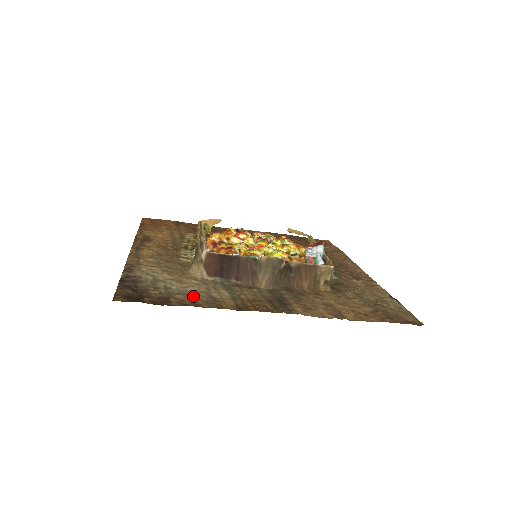
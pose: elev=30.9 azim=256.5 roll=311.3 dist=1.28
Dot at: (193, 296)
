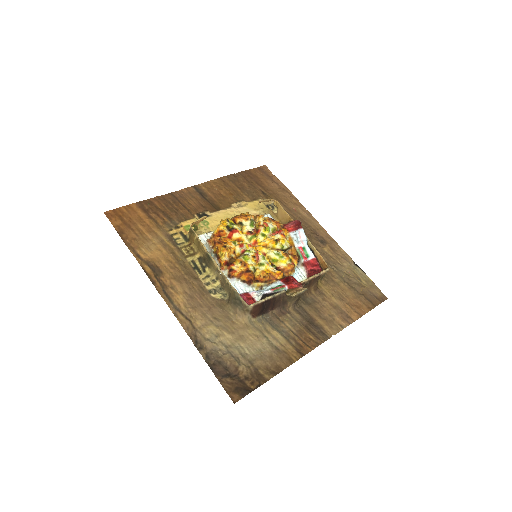
Dot at: (268, 357)
